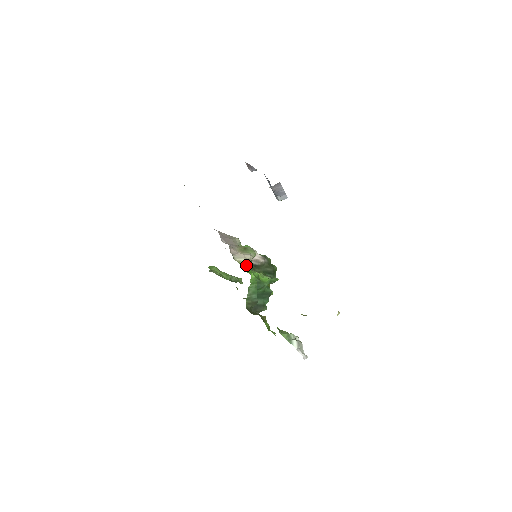
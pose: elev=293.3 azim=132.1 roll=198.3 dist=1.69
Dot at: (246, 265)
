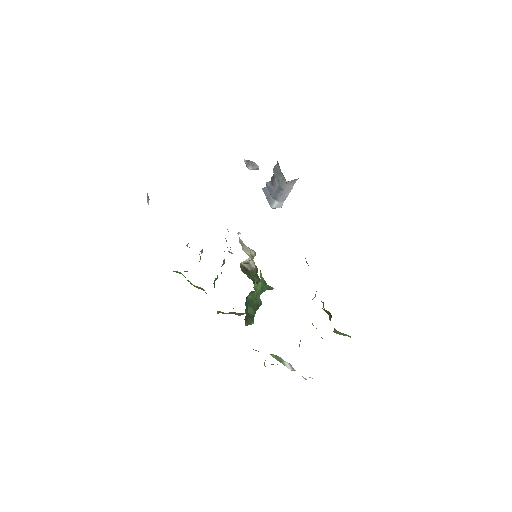
Dot at: (253, 260)
